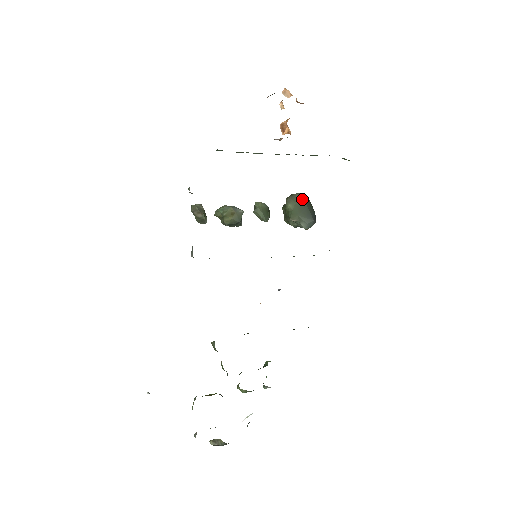
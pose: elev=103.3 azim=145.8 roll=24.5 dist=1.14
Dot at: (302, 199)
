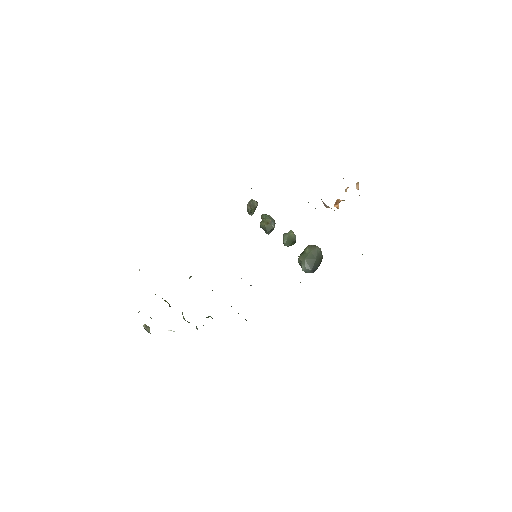
Dot at: (318, 253)
